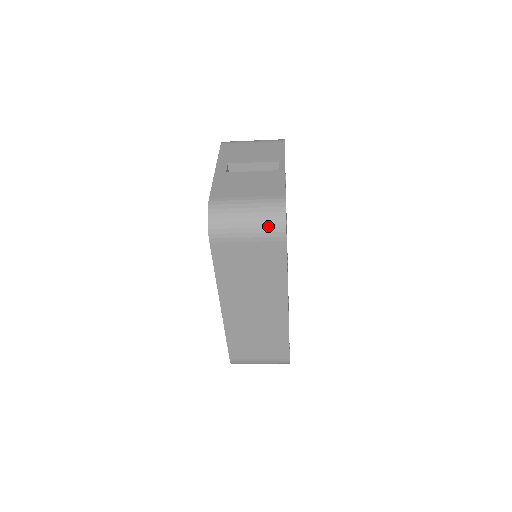
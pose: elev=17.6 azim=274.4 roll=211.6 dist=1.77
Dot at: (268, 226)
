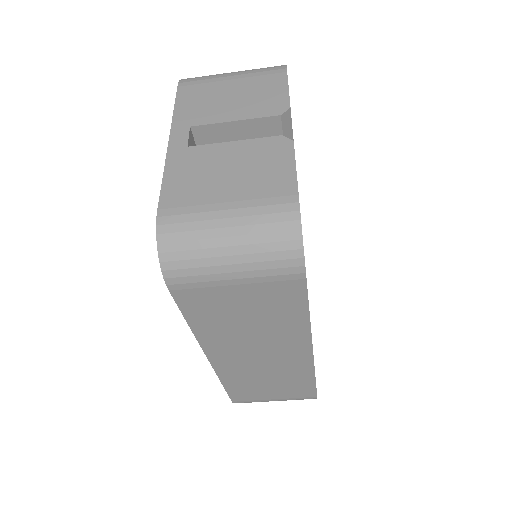
Dot at: (270, 259)
